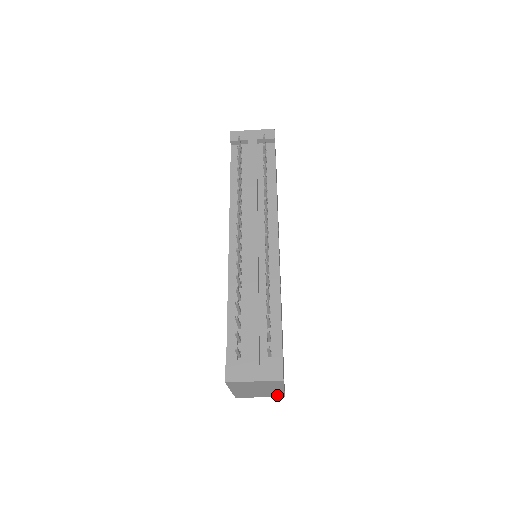
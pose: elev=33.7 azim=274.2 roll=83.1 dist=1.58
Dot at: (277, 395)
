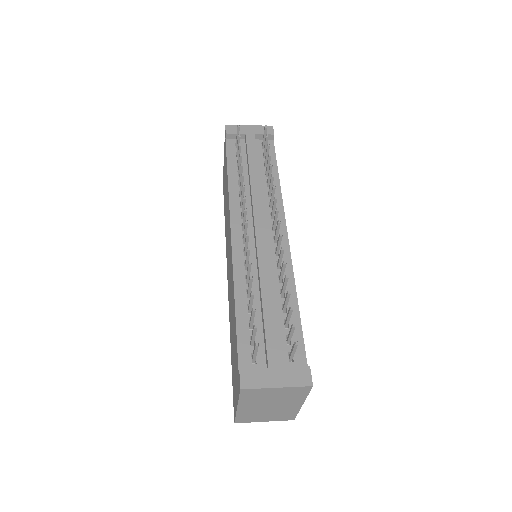
Dot at: (287, 417)
